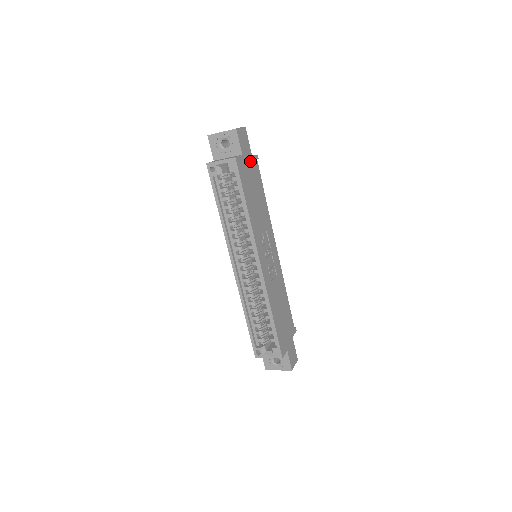
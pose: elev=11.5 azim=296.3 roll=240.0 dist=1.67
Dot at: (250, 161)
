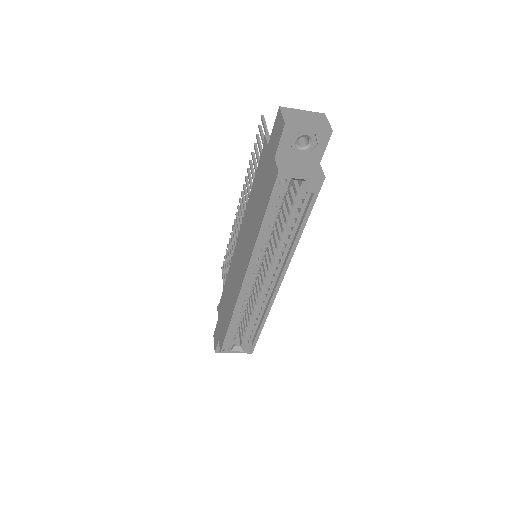
Dot at: occluded
